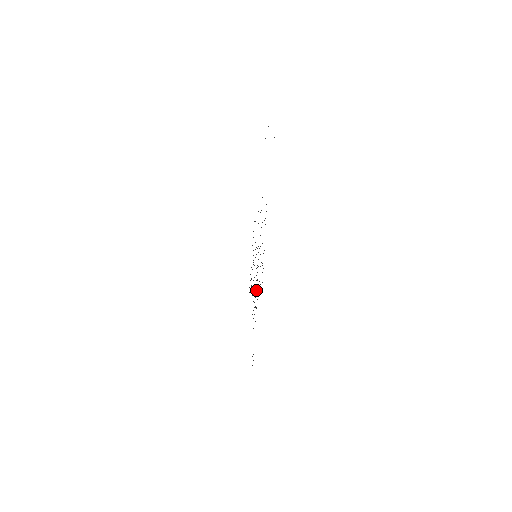
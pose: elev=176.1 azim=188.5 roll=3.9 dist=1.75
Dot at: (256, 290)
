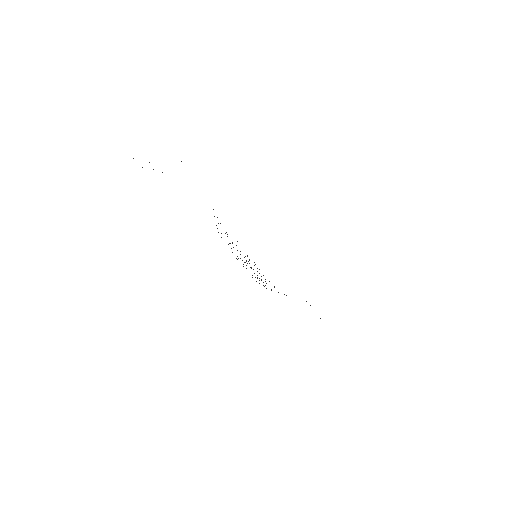
Dot at: occluded
